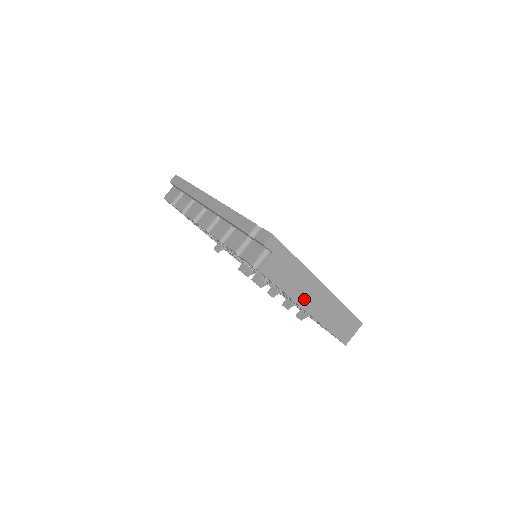
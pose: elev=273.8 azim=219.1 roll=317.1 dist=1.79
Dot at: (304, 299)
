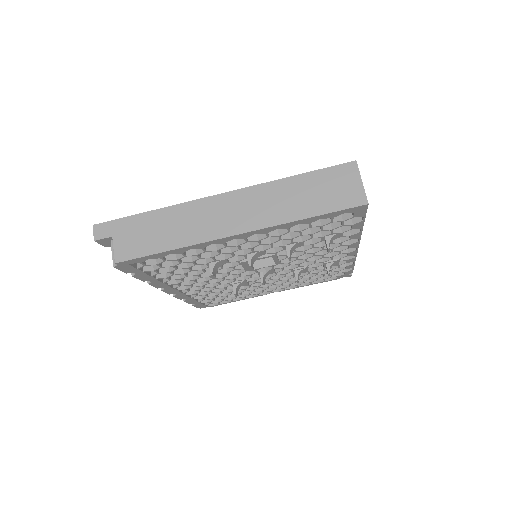
Dot at: (212, 229)
